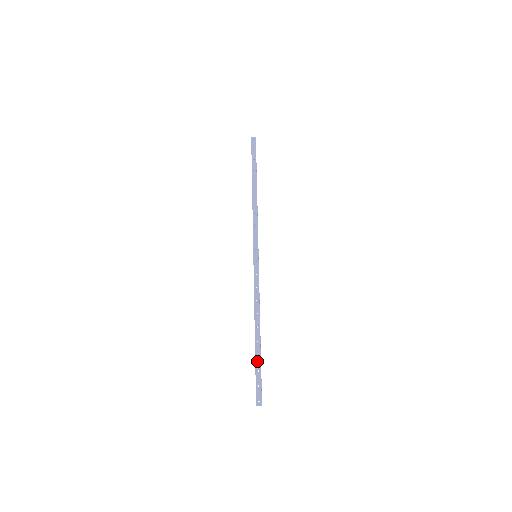
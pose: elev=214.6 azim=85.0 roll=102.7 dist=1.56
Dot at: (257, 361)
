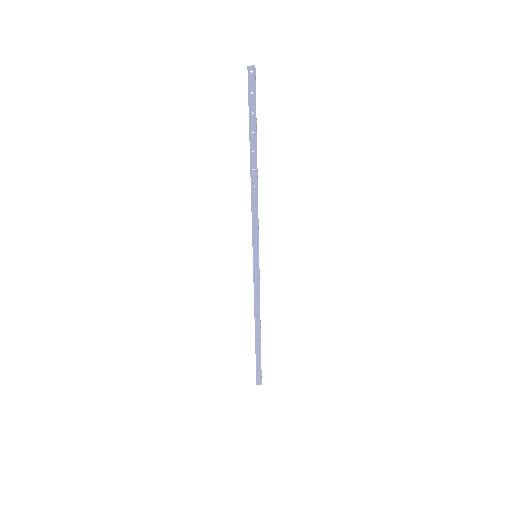
Dot at: (257, 355)
